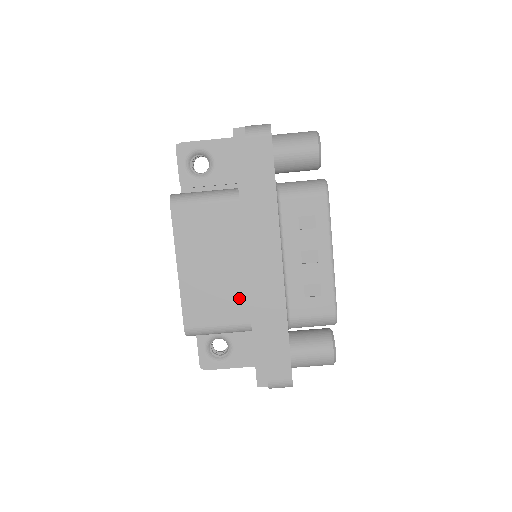
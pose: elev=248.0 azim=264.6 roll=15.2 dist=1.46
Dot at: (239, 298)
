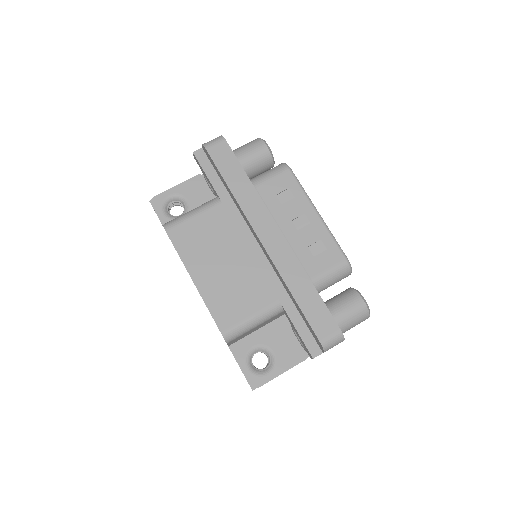
Dot at: (258, 283)
